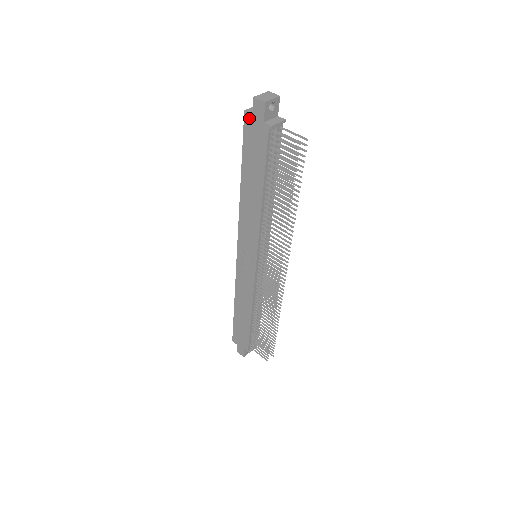
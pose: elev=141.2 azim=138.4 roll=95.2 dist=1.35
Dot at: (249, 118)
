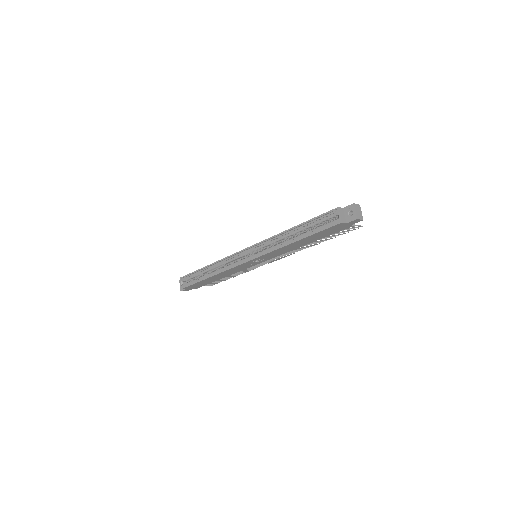
Dot at: (341, 225)
